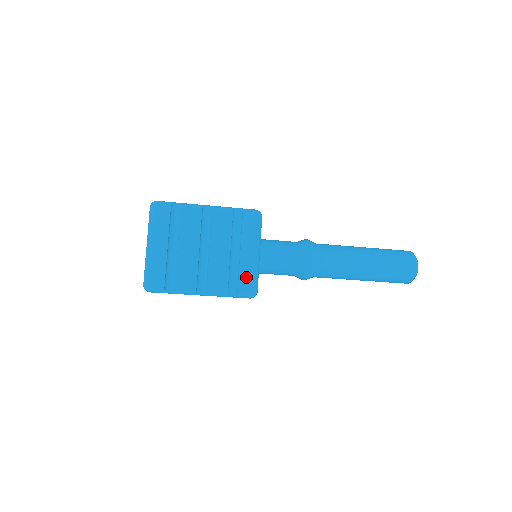
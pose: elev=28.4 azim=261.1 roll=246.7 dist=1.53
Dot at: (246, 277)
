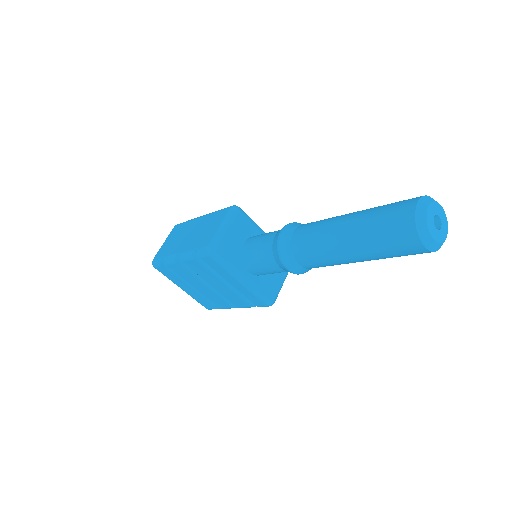
Dot at: (251, 298)
